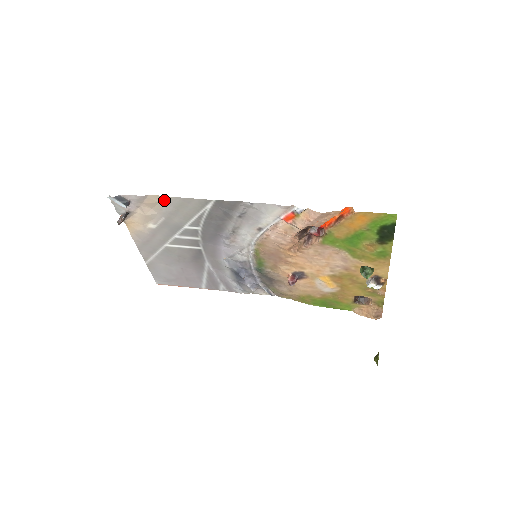
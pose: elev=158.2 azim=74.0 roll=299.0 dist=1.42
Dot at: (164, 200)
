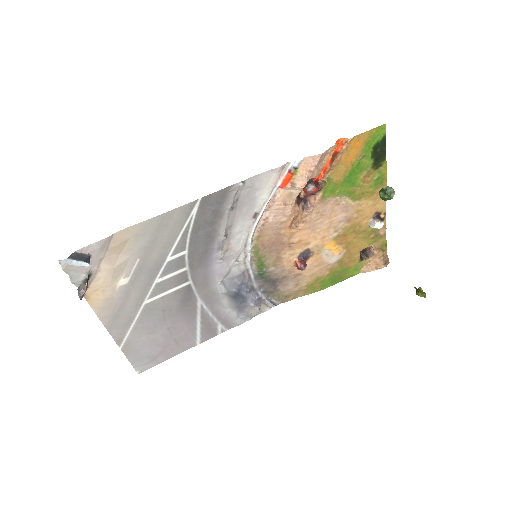
Dot at: (136, 231)
